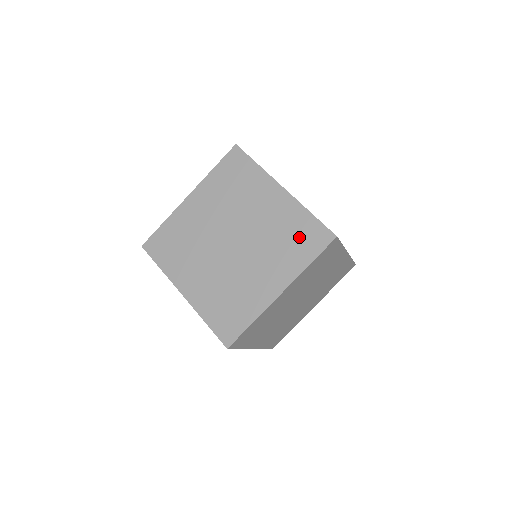
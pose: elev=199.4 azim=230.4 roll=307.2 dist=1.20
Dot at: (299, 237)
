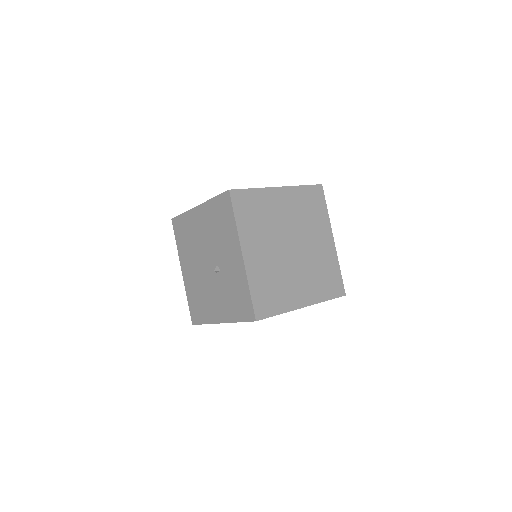
Dot at: occluded
